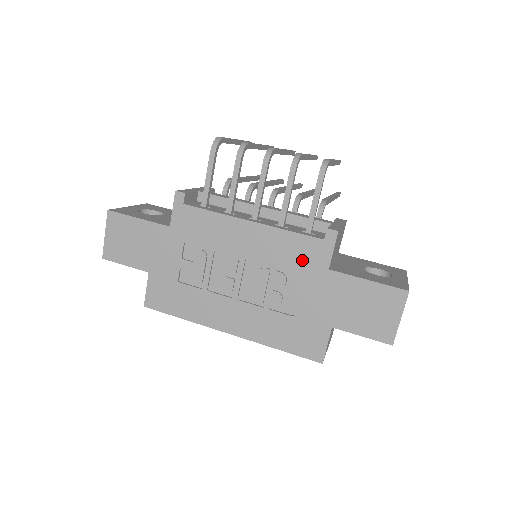
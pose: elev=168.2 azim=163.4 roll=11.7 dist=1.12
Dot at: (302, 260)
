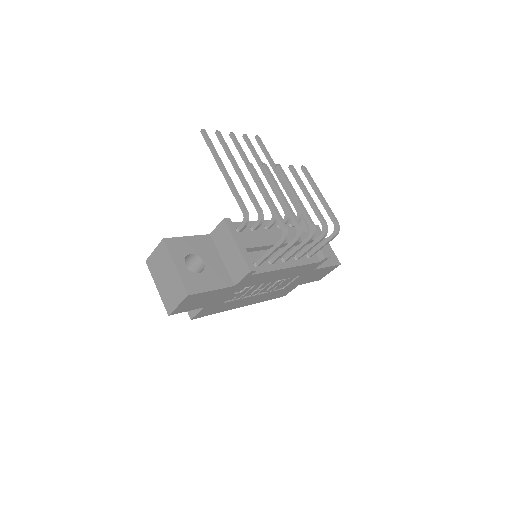
Dot at: (304, 271)
